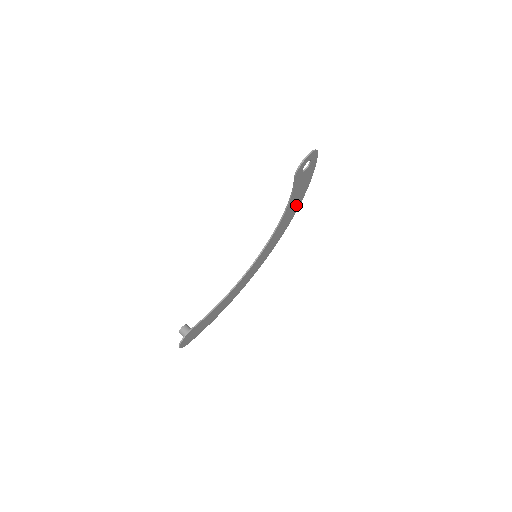
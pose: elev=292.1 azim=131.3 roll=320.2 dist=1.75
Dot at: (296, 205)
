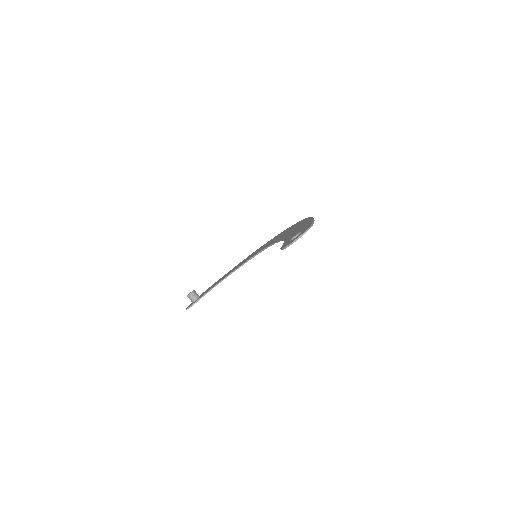
Dot at: occluded
